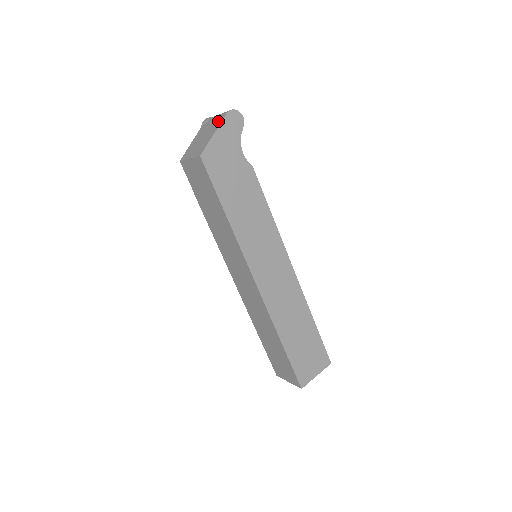
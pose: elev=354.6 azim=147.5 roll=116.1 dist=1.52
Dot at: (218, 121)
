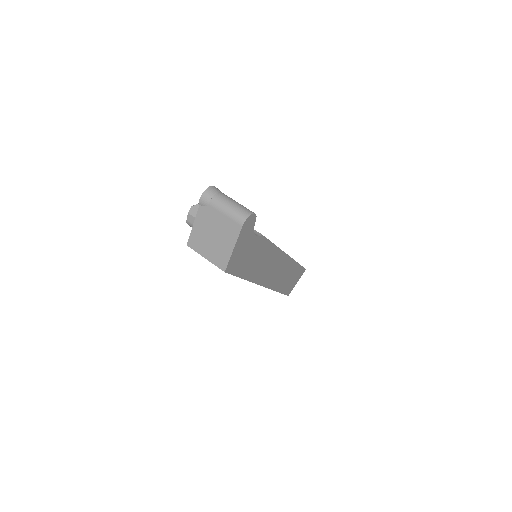
Dot at: (232, 230)
